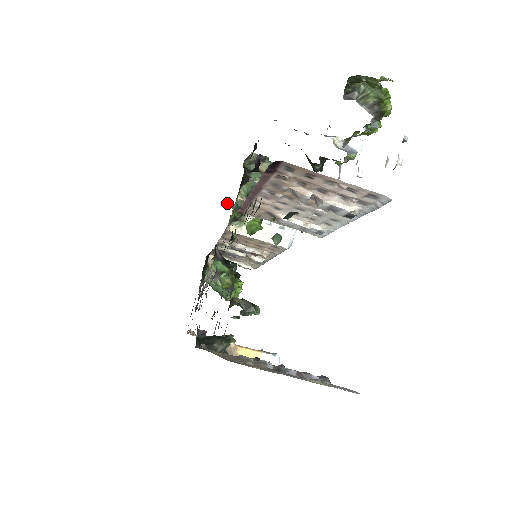
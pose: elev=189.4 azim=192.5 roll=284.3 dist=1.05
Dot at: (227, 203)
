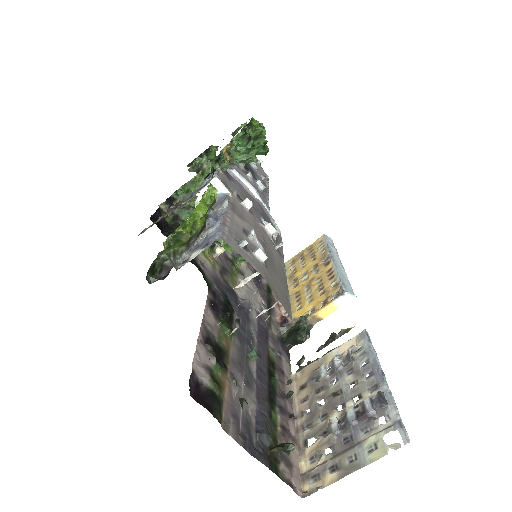
Dot at: occluded
